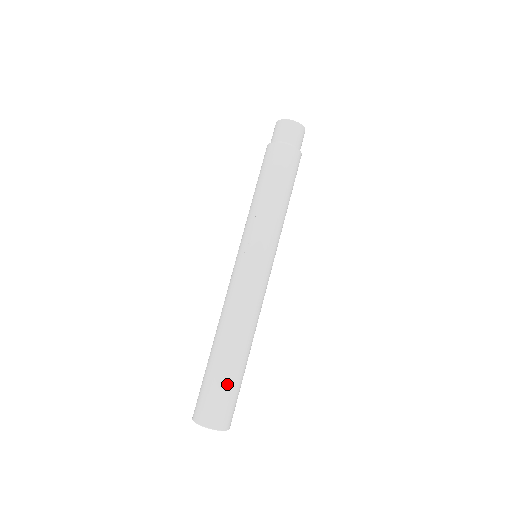
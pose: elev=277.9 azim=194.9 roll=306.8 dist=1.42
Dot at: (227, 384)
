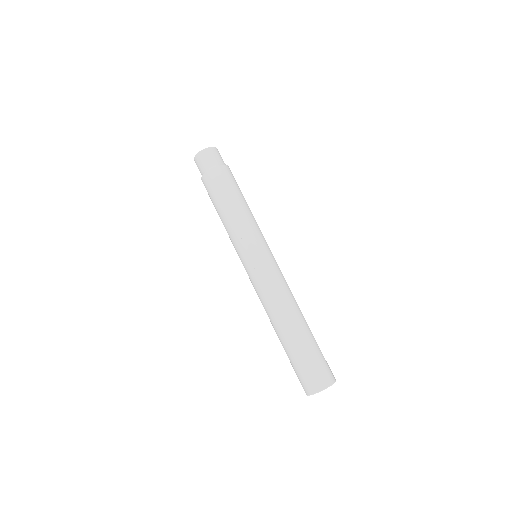
Dot at: (312, 351)
